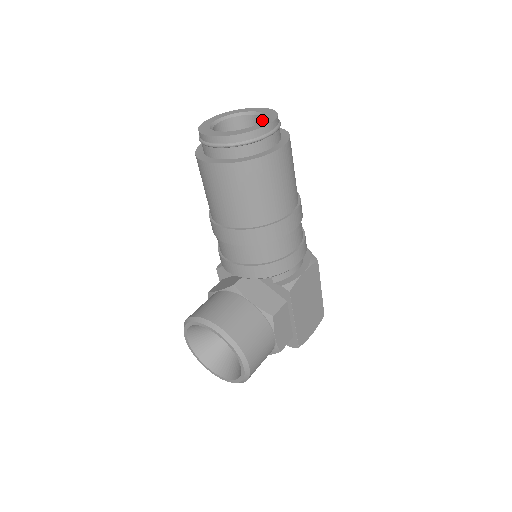
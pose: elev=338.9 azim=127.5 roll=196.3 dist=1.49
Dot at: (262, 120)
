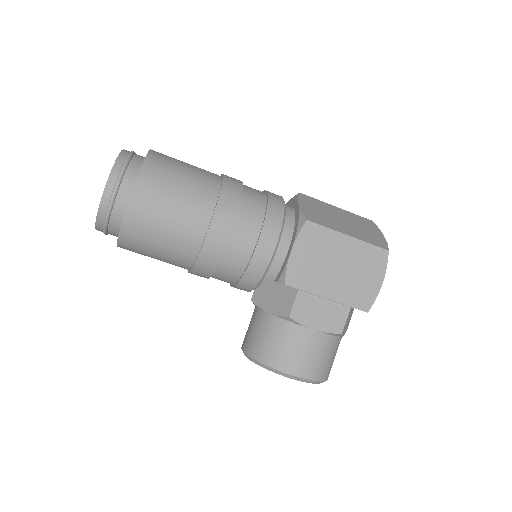
Dot at: occluded
